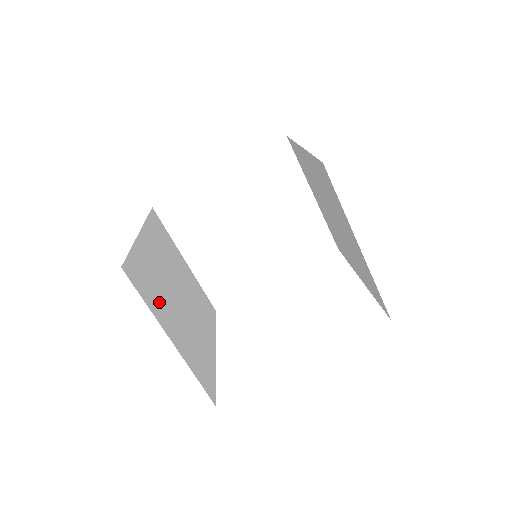
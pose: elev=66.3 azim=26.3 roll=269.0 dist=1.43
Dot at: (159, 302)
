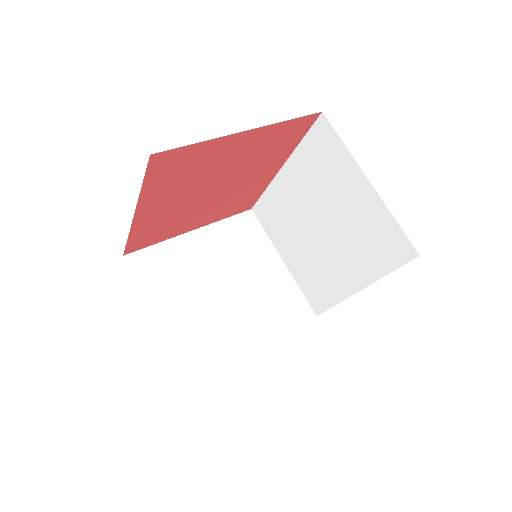
Dot at: occluded
